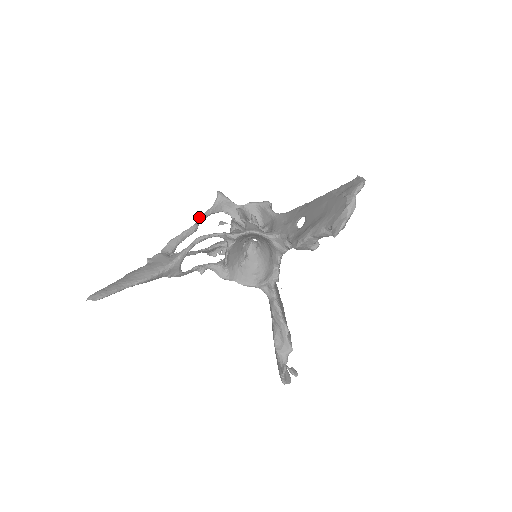
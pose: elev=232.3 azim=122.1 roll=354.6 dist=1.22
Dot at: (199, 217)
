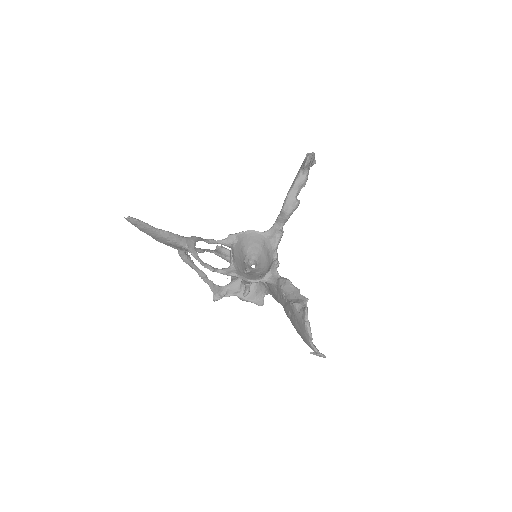
Dot at: (204, 249)
